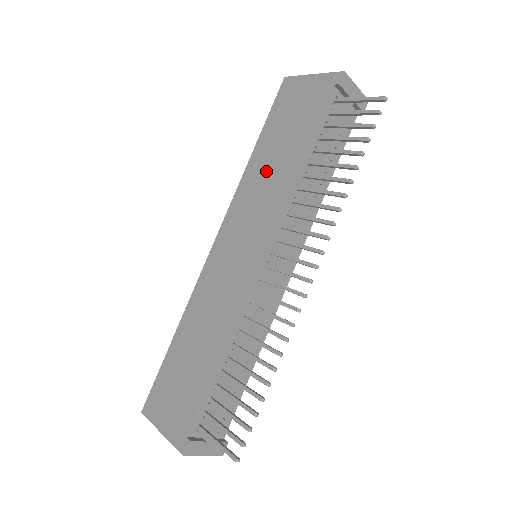
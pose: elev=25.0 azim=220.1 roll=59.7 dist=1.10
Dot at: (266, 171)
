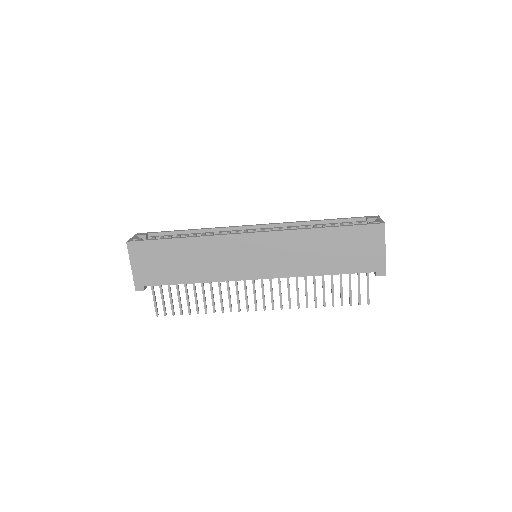
Dot at: (310, 250)
